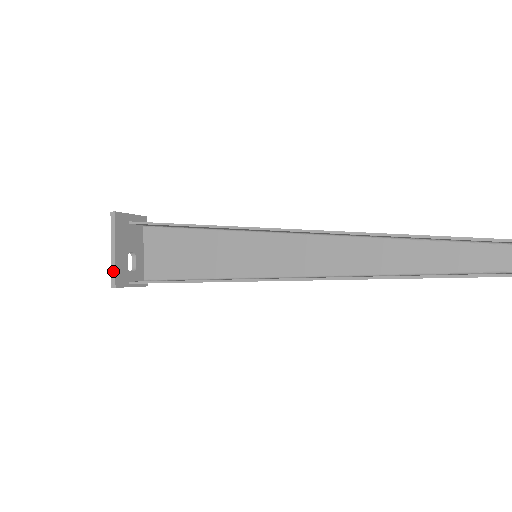
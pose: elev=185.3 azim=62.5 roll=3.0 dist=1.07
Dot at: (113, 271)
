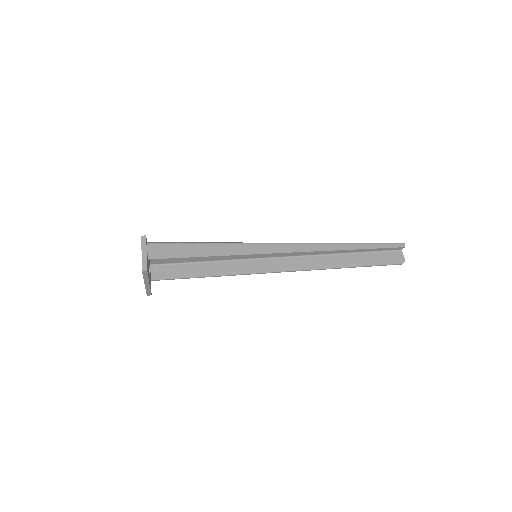
Dot at: (148, 291)
